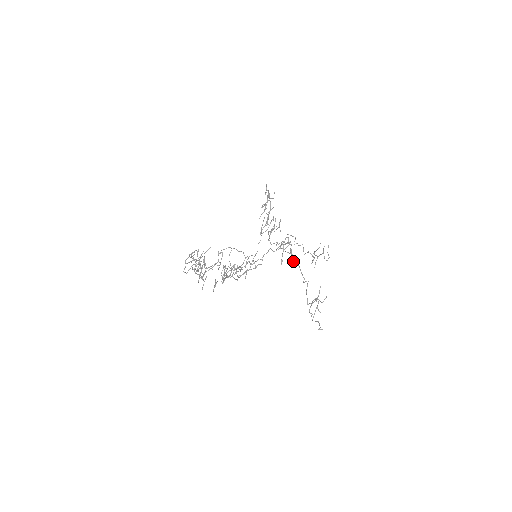
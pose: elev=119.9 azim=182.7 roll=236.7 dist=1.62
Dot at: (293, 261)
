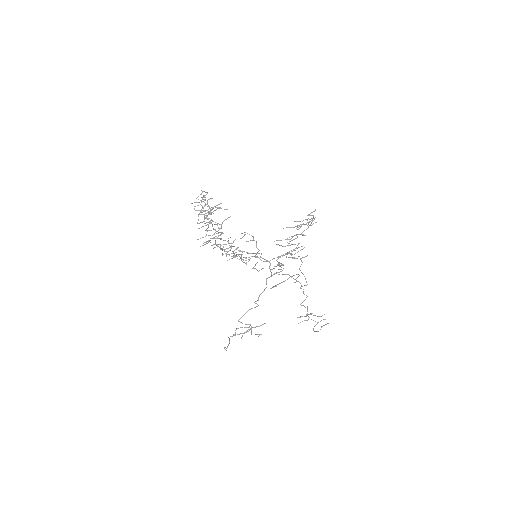
Dot at: (266, 280)
